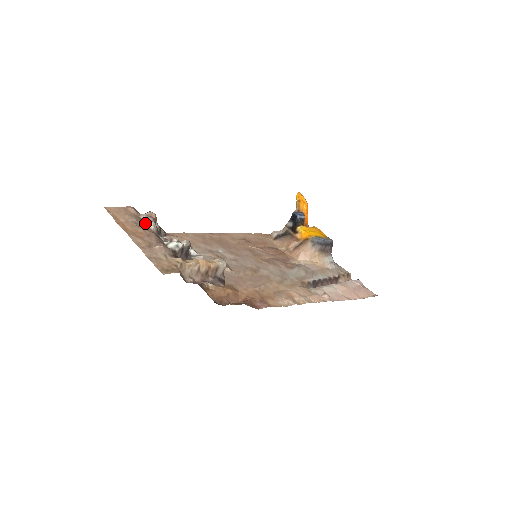
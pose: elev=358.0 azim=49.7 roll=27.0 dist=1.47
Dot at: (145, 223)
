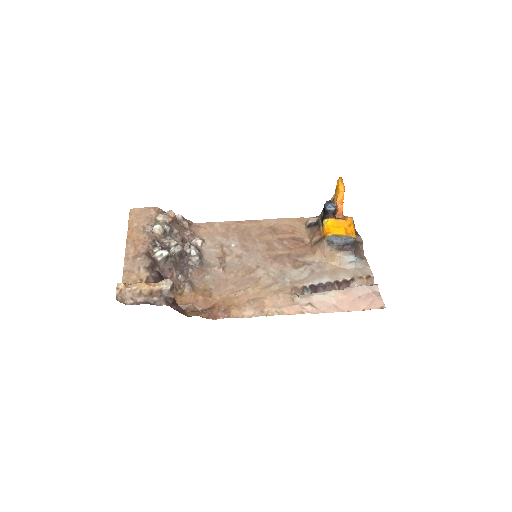
Dot at: (153, 227)
